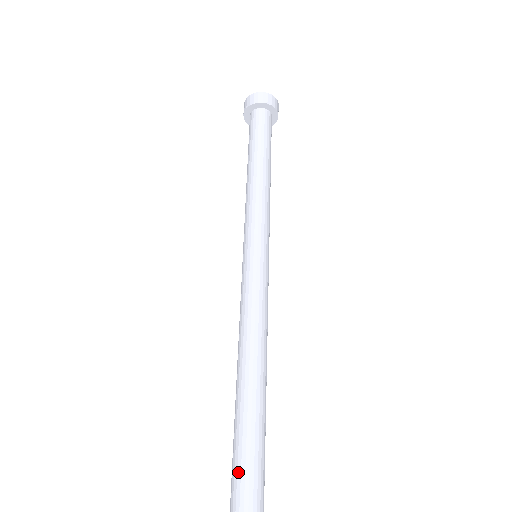
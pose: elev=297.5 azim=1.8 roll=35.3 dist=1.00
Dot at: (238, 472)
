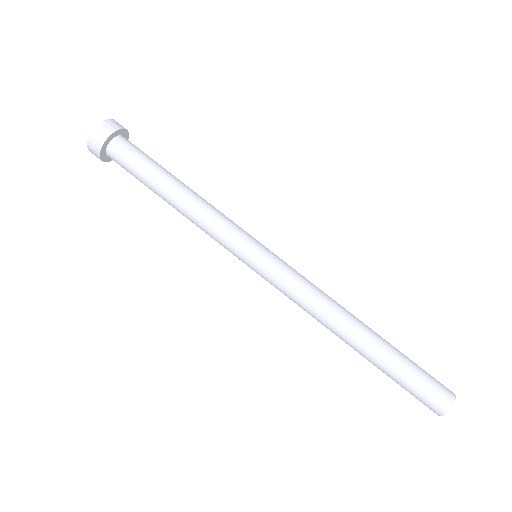
Dot at: (412, 388)
